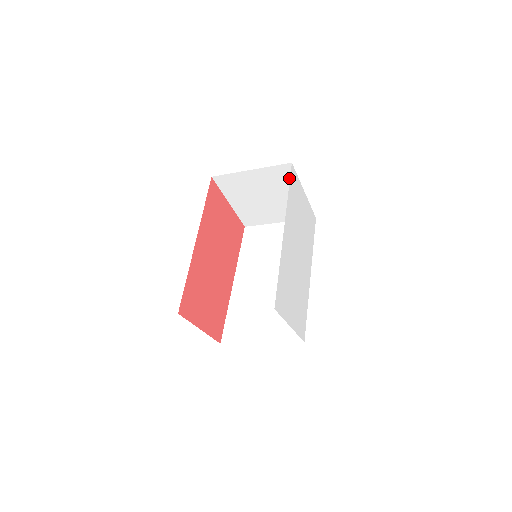
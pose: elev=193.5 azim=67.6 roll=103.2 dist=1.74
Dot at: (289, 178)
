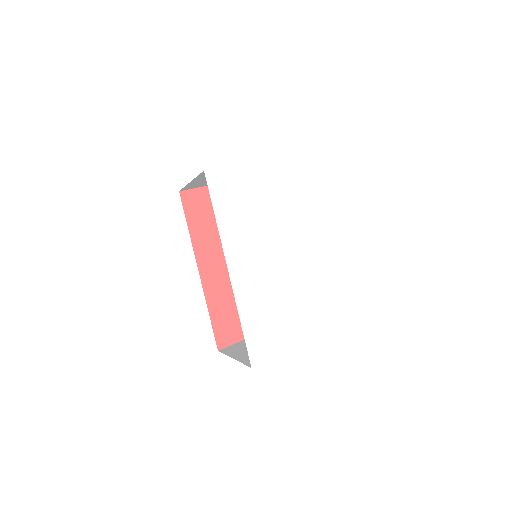
Dot at: occluded
